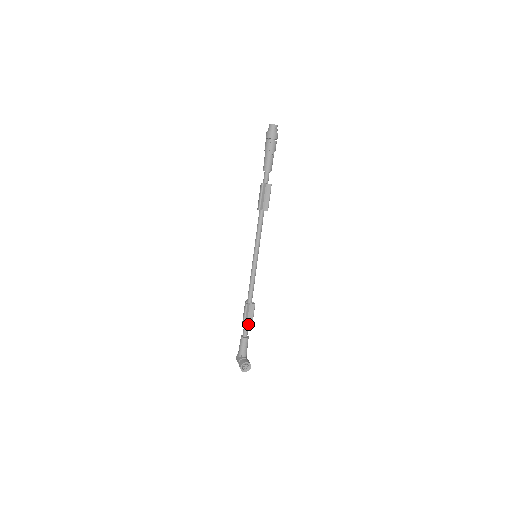
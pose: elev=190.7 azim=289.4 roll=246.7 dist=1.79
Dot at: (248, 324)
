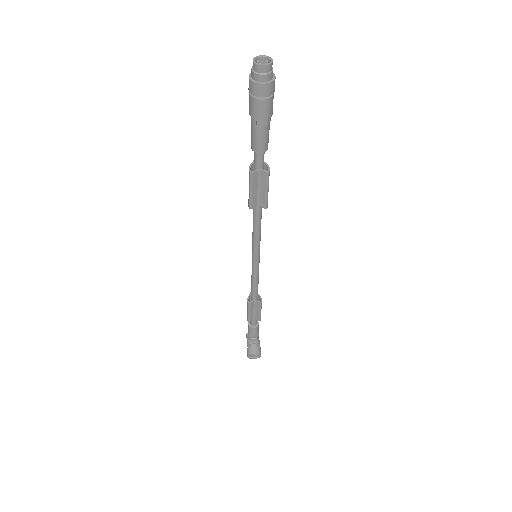
Dot at: (255, 317)
